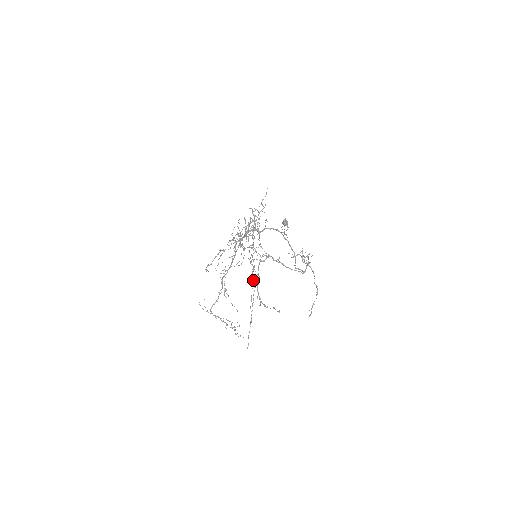
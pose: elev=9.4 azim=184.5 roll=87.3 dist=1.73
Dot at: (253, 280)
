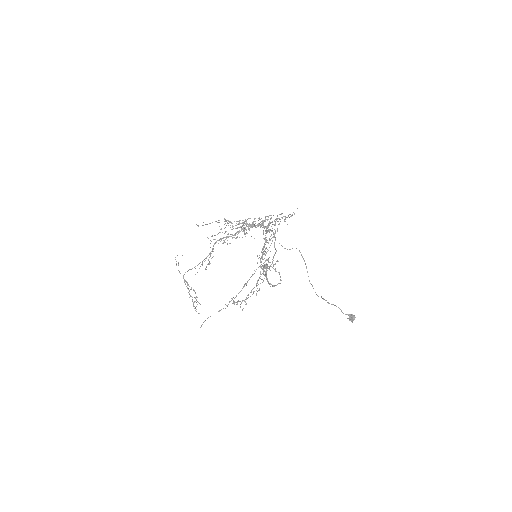
Dot at: occluded
